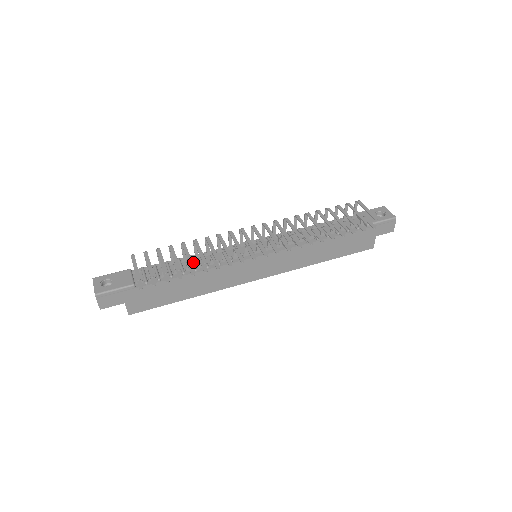
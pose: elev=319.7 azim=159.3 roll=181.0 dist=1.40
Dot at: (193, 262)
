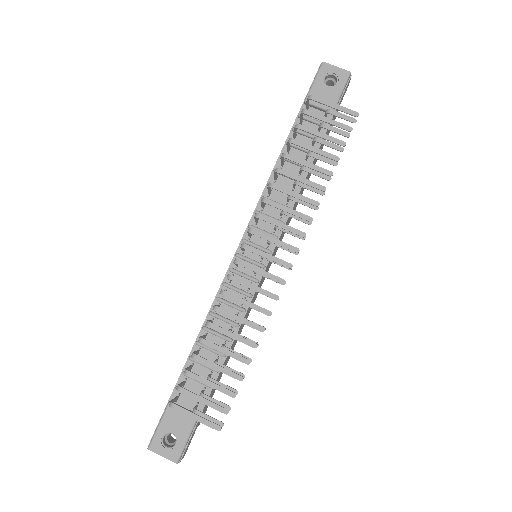
Dot at: (217, 334)
